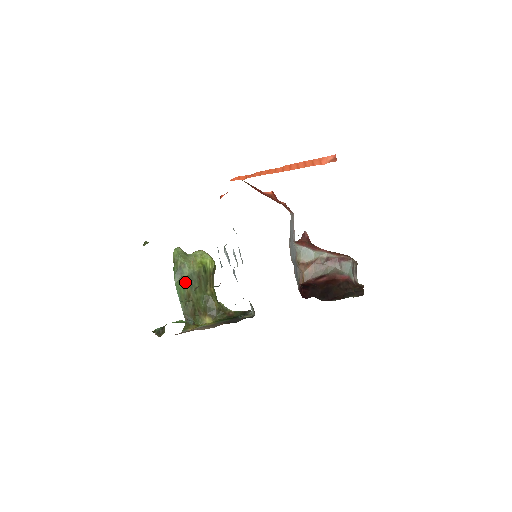
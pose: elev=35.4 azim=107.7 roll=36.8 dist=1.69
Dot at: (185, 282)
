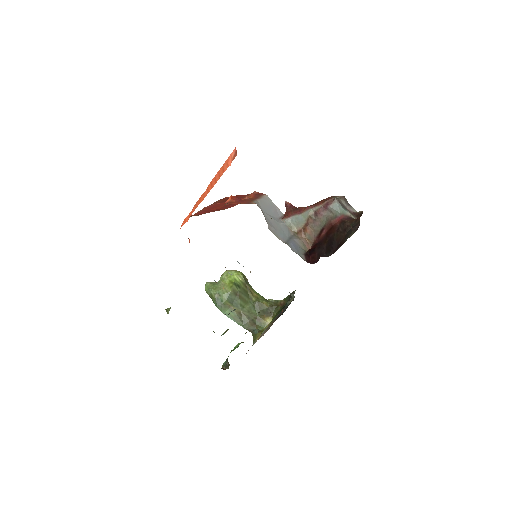
Dot at: (229, 306)
